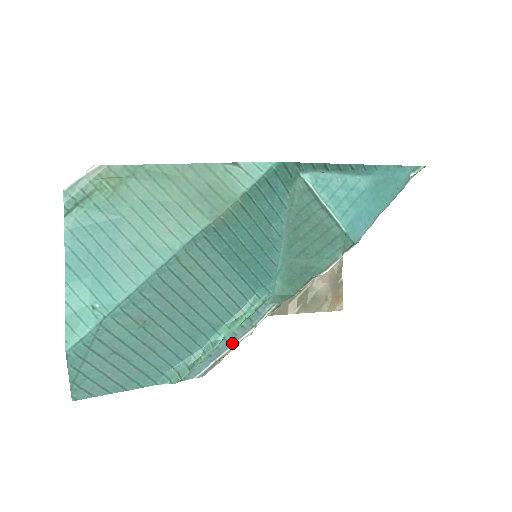
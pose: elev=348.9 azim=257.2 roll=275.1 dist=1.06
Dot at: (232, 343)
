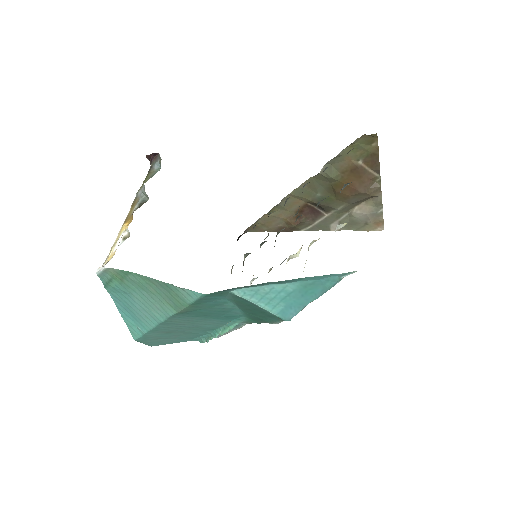
Dot at: (229, 331)
